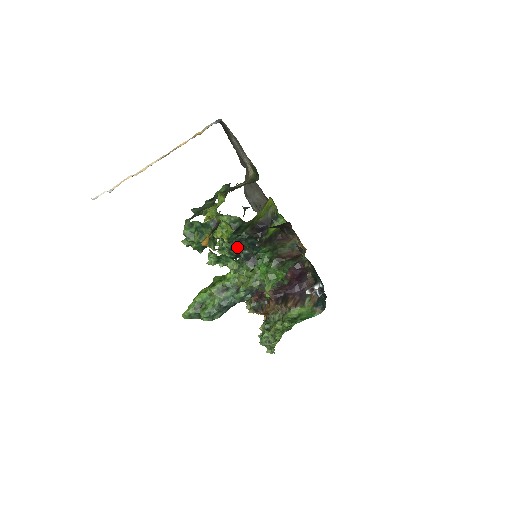
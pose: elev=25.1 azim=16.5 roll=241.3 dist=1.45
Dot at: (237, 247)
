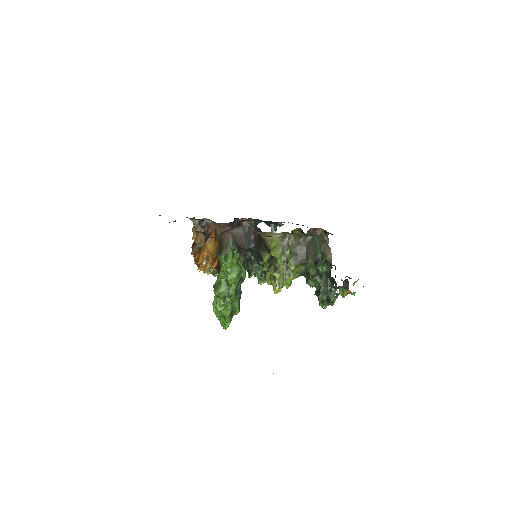
Dot at: occluded
